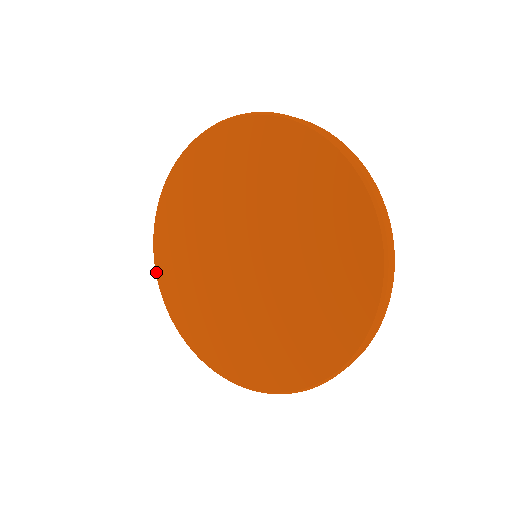
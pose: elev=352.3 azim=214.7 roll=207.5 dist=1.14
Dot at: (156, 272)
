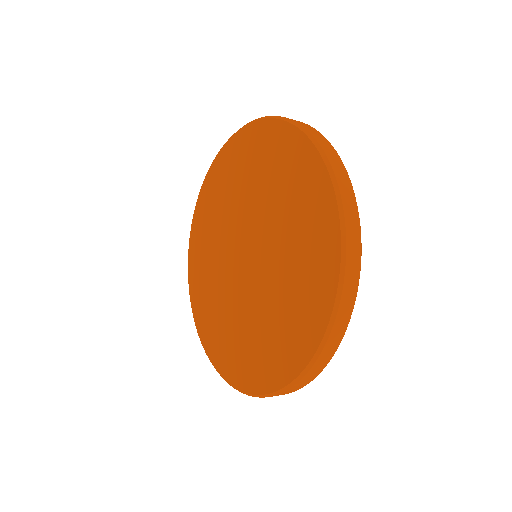
Dot at: (199, 337)
